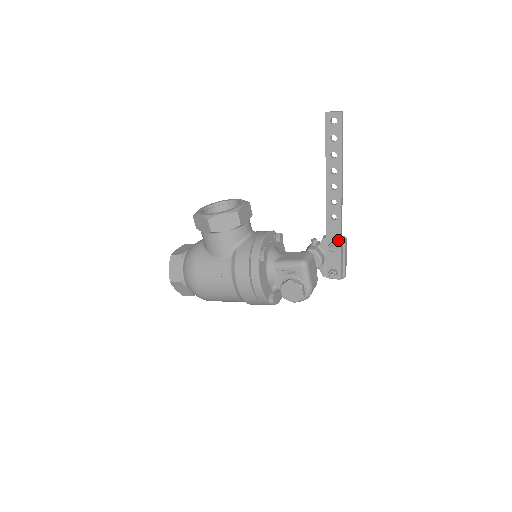
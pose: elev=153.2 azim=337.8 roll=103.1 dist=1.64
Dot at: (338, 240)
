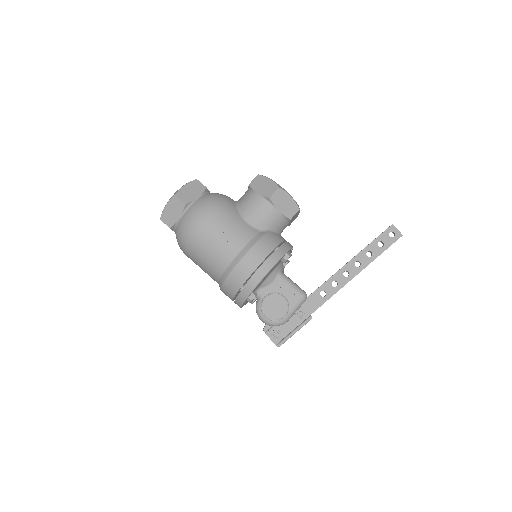
Dot at: (308, 313)
